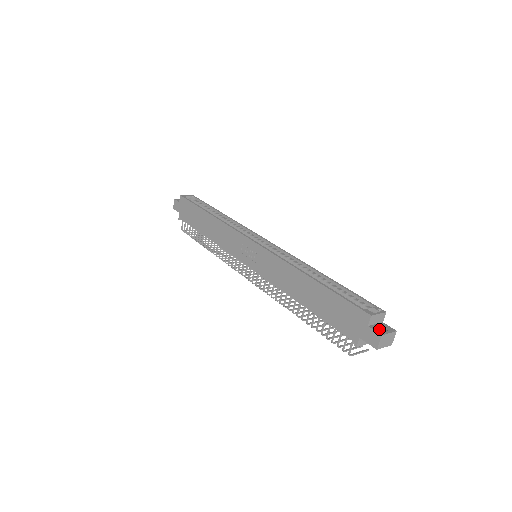
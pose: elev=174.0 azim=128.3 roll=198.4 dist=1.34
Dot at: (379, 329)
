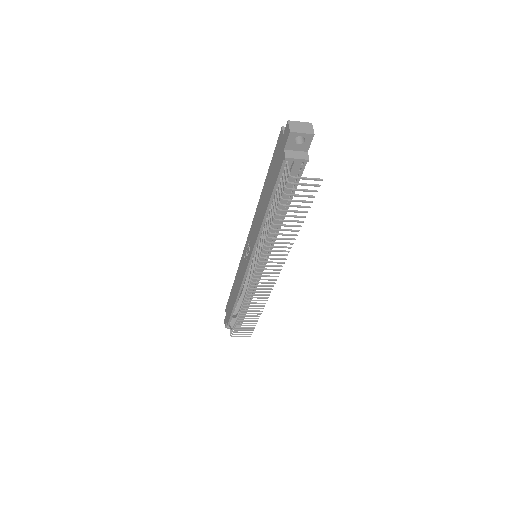
Dot at: occluded
